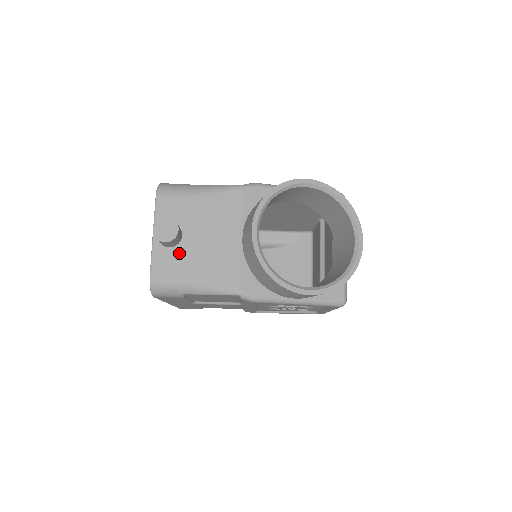
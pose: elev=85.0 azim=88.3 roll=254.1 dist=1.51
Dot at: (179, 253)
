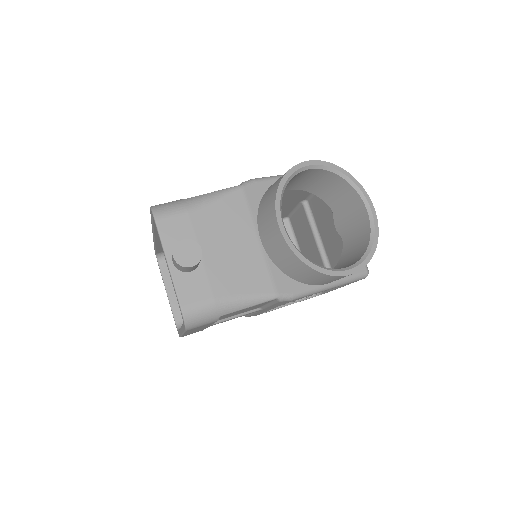
Dot at: (203, 274)
